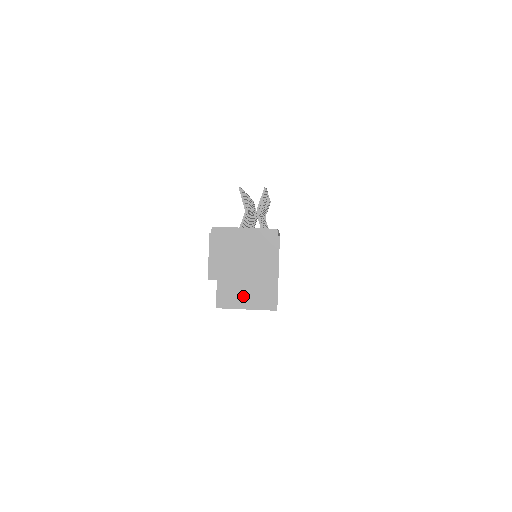
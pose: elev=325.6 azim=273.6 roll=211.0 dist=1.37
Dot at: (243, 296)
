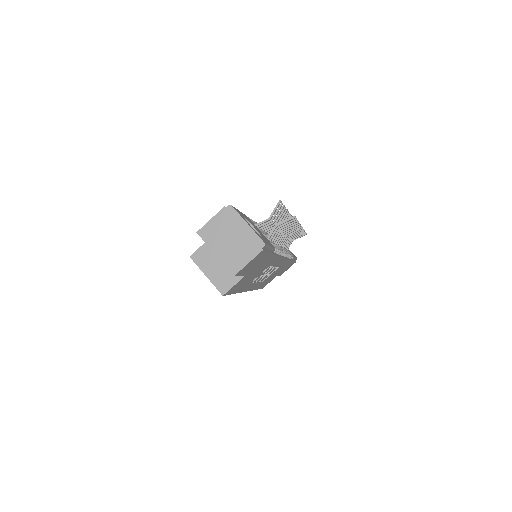
Dot at: (212, 266)
